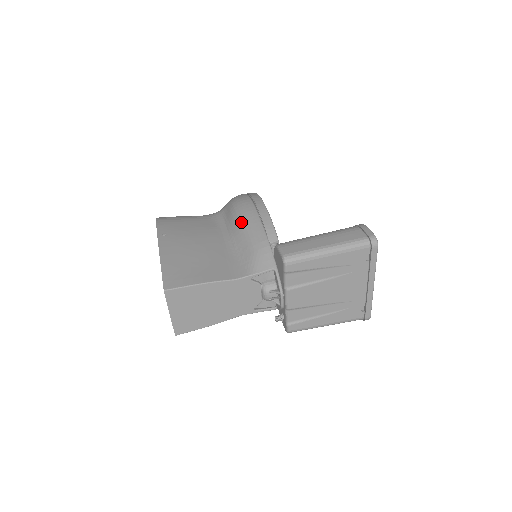
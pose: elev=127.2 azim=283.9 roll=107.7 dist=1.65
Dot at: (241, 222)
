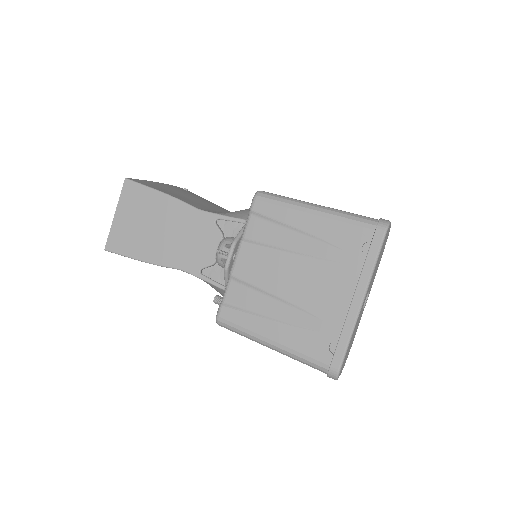
Dot at: occluded
